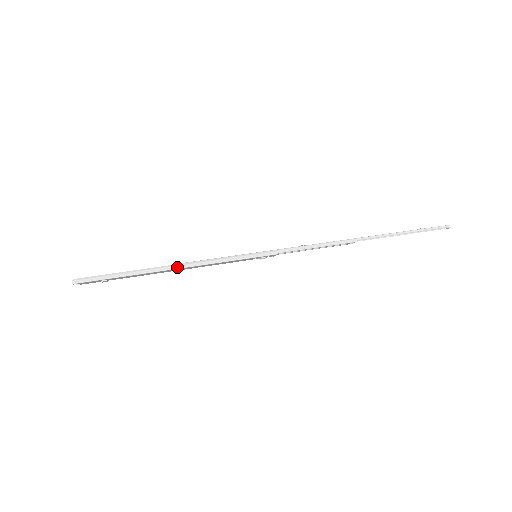
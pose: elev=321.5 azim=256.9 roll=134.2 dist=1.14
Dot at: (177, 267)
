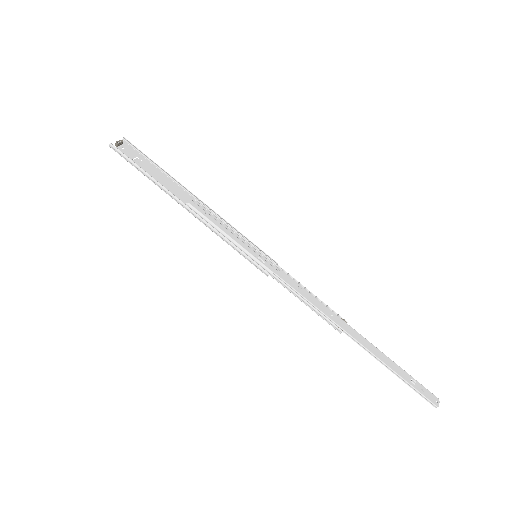
Dot at: (186, 208)
